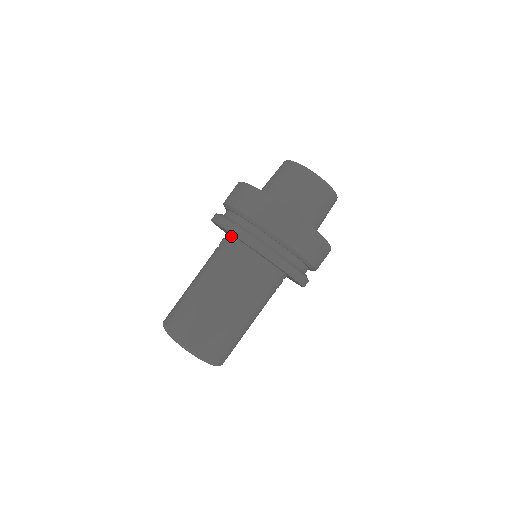
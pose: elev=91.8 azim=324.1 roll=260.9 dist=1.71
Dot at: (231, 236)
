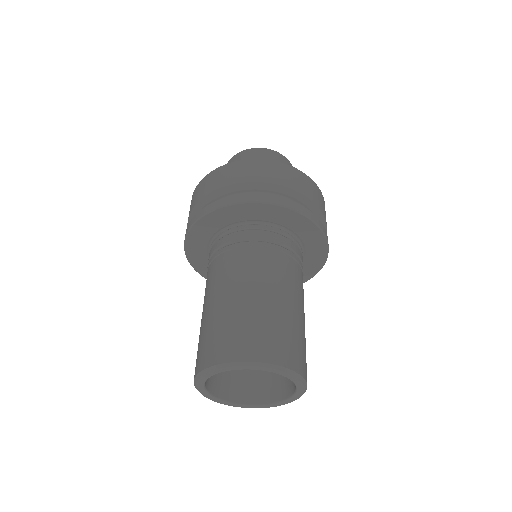
Dot at: (246, 224)
